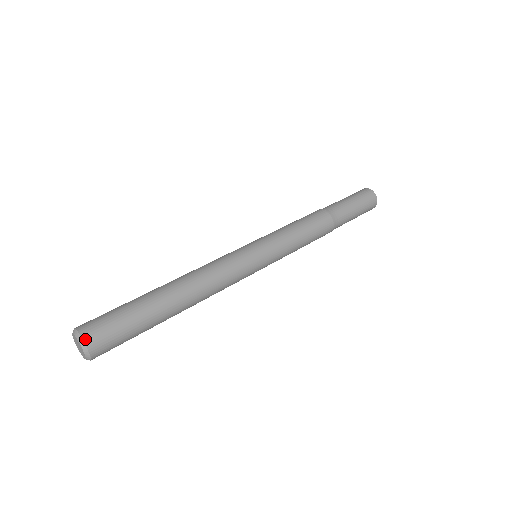
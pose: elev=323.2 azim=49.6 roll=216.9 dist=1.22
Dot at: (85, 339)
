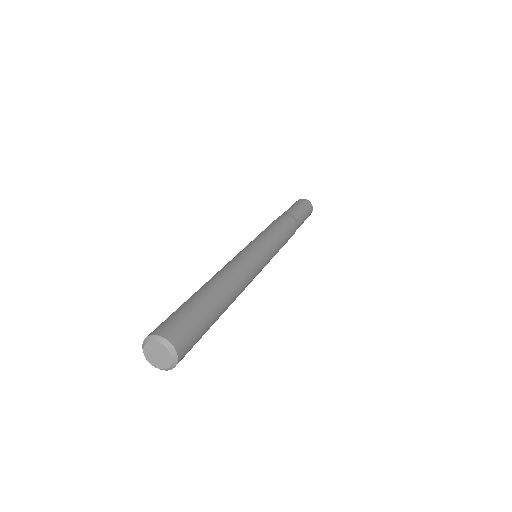
Dot at: (161, 335)
